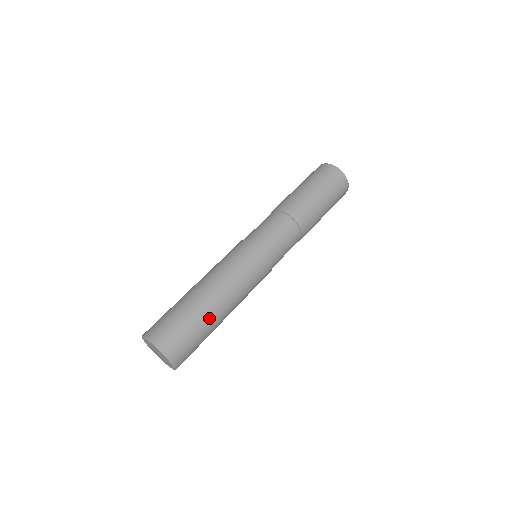
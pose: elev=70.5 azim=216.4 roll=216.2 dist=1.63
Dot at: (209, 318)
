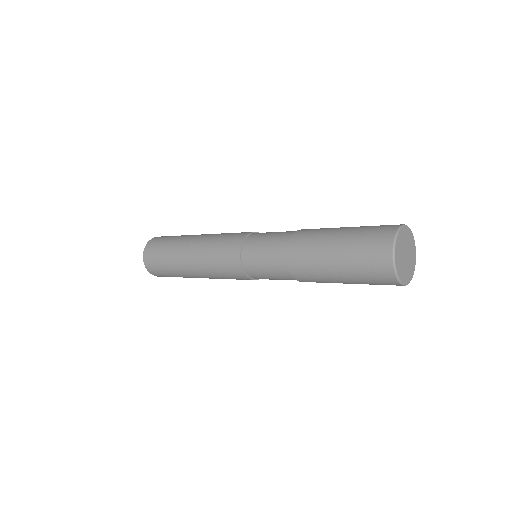
Dot at: occluded
